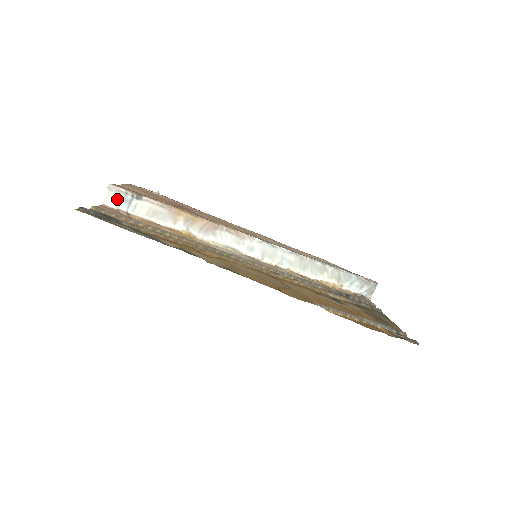
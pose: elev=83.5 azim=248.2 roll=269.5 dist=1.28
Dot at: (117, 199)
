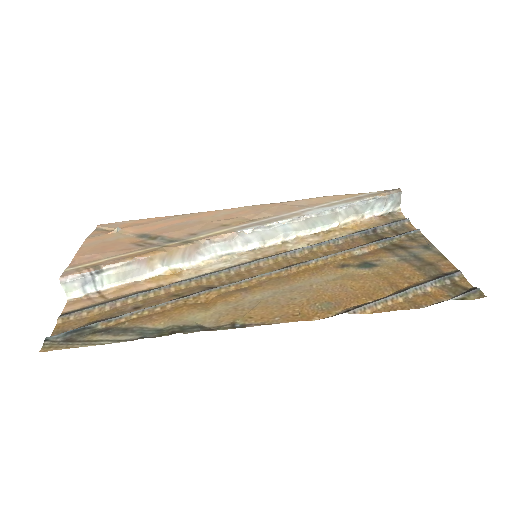
Dot at: (78, 286)
